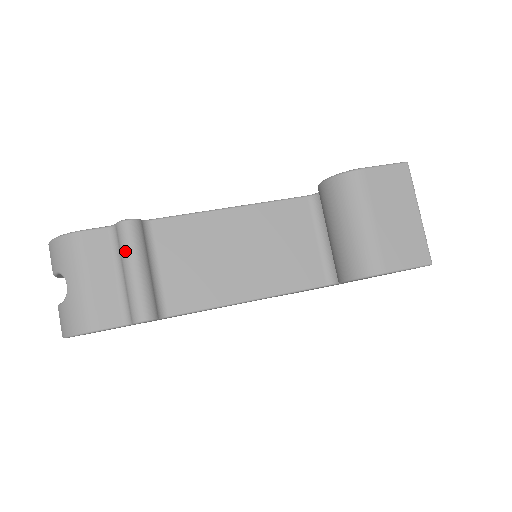
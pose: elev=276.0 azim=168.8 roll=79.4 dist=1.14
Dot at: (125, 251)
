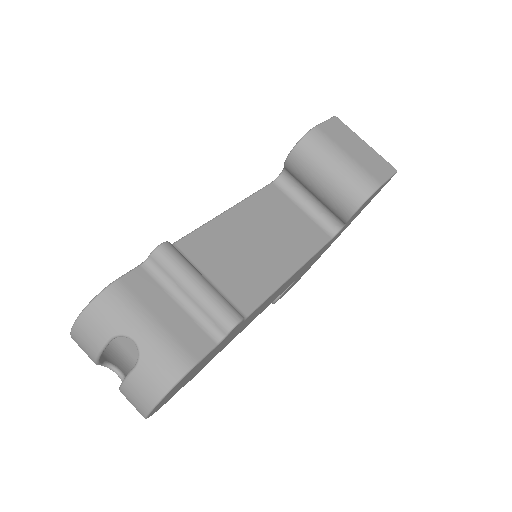
Dot at: (178, 271)
